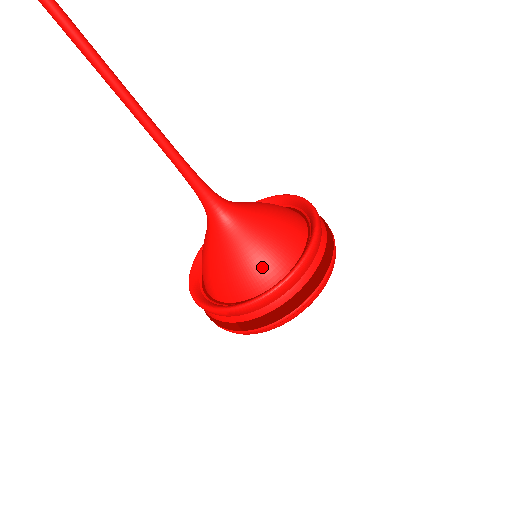
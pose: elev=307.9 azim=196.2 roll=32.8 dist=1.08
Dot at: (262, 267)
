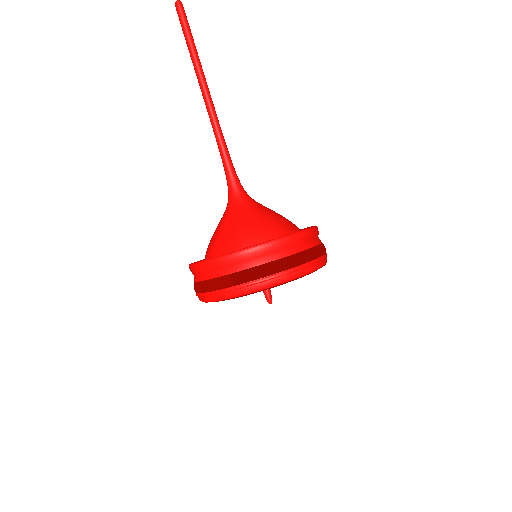
Dot at: (266, 232)
